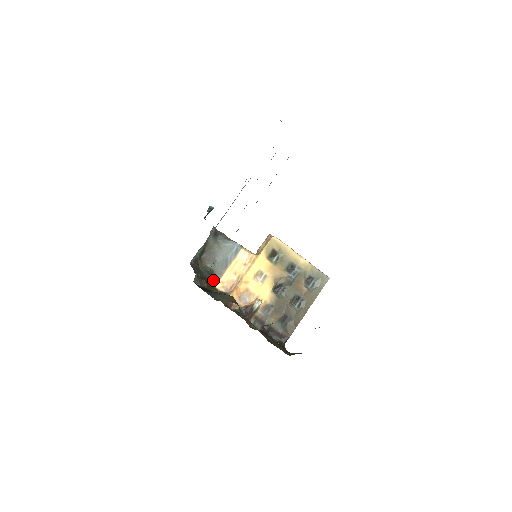
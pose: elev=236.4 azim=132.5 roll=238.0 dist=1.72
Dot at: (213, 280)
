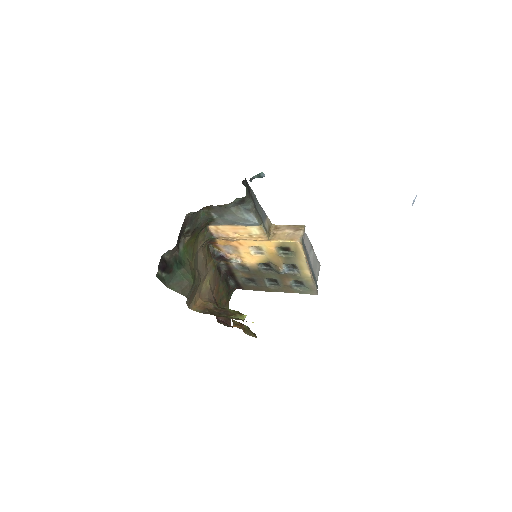
Dot at: (209, 224)
